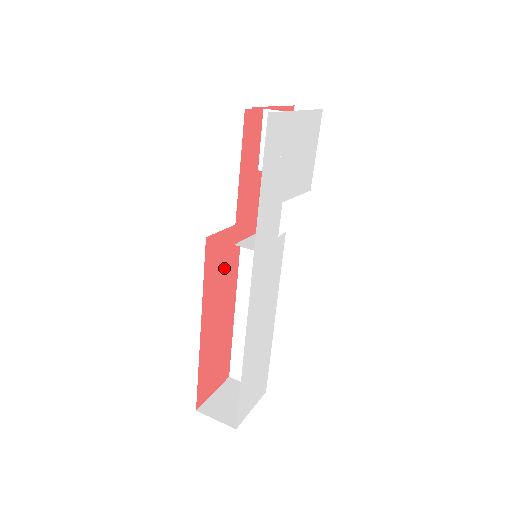
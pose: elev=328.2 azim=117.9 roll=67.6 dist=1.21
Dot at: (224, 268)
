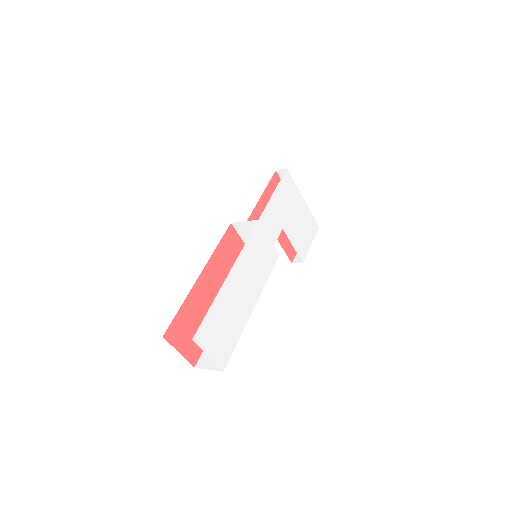
Dot at: (231, 263)
